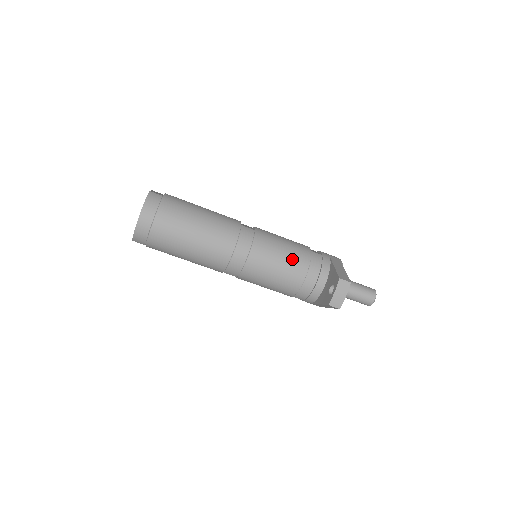
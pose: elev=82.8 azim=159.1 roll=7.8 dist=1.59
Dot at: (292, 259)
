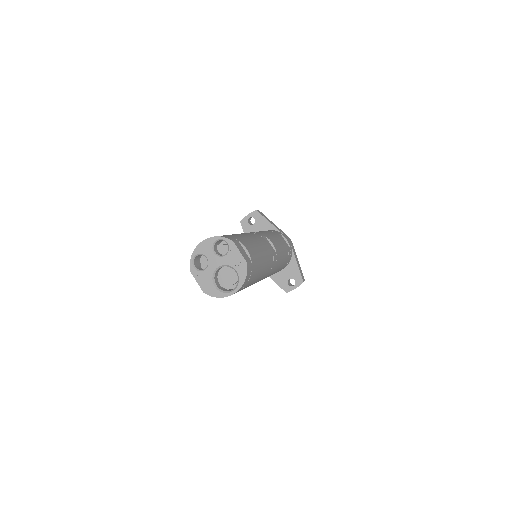
Dot at: occluded
